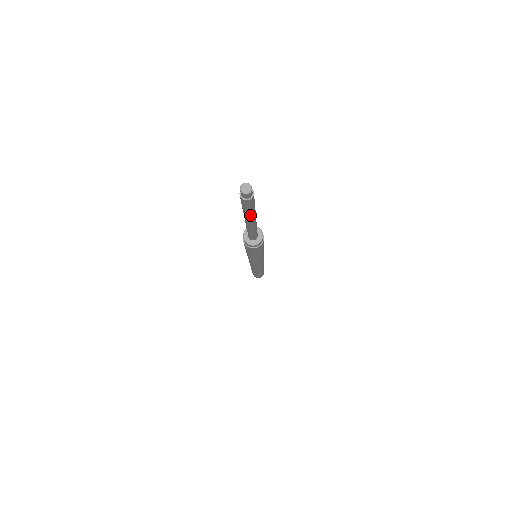
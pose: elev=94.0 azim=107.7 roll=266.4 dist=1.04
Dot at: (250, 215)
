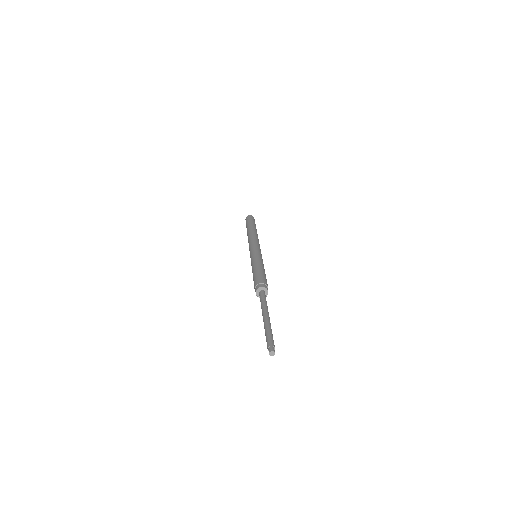
Dot at: occluded
